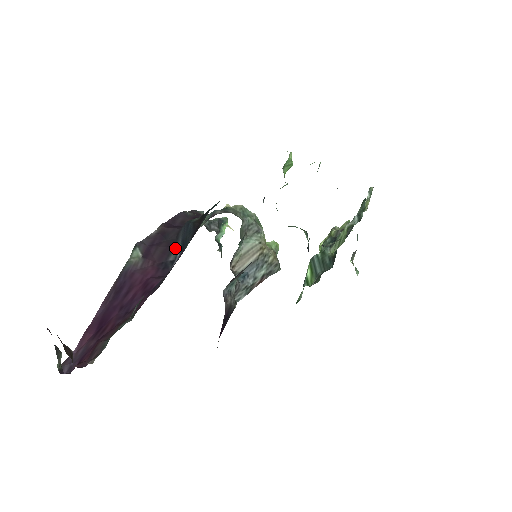
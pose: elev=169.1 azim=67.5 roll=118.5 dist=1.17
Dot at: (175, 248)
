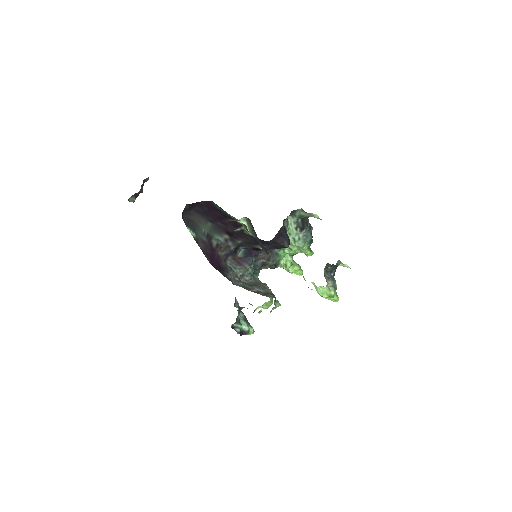
Dot at: occluded
